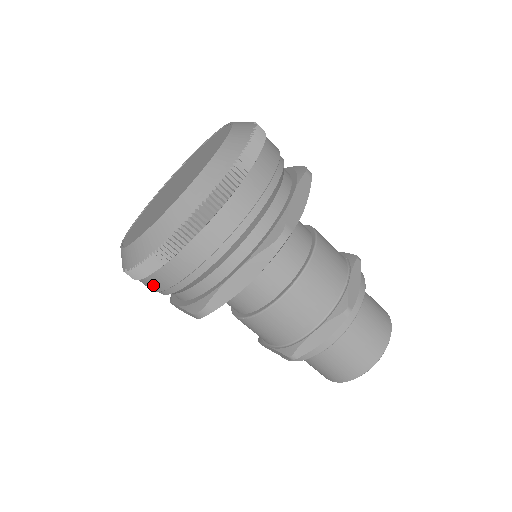
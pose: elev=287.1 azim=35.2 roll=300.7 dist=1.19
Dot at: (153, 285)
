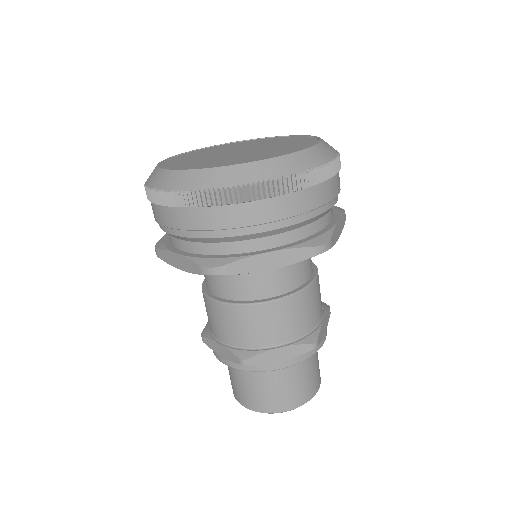
Dot at: (181, 219)
